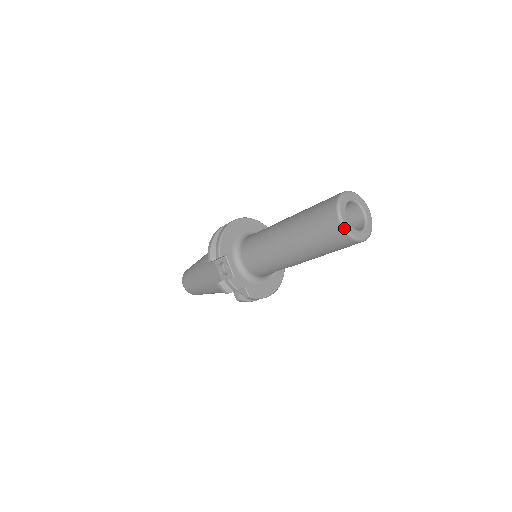
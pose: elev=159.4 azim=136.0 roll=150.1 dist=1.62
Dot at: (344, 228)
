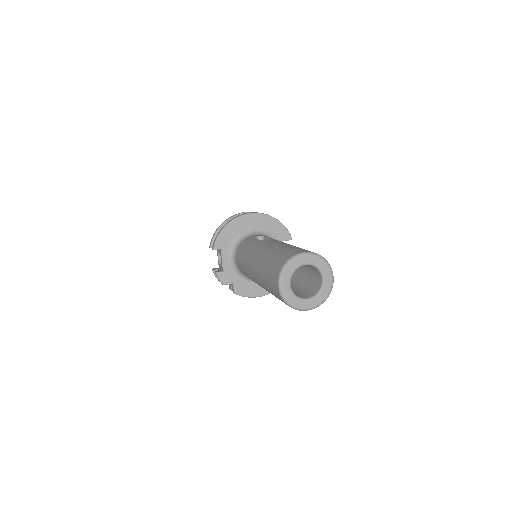
Dot at: (281, 294)
